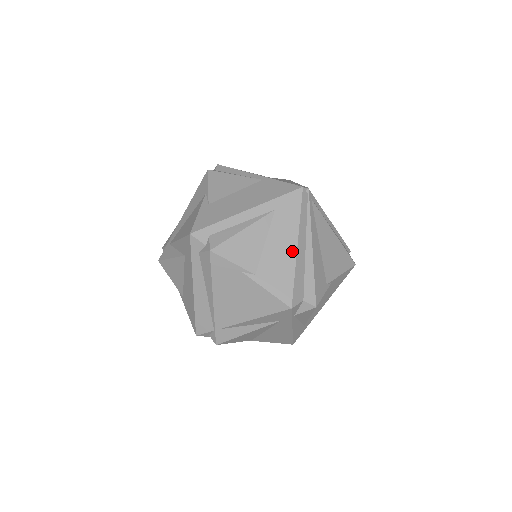
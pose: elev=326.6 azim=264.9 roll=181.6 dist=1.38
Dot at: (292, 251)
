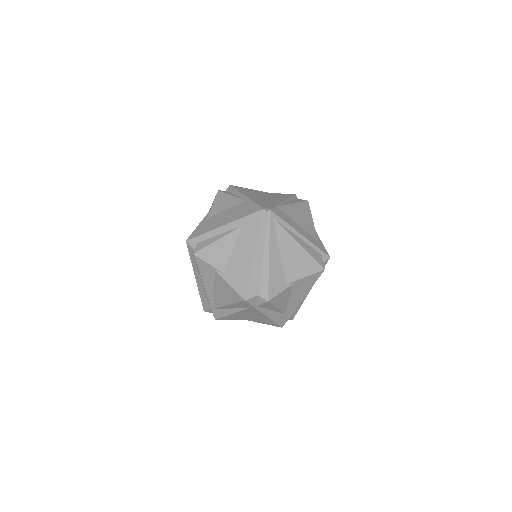
Dot at: (250, 258)
